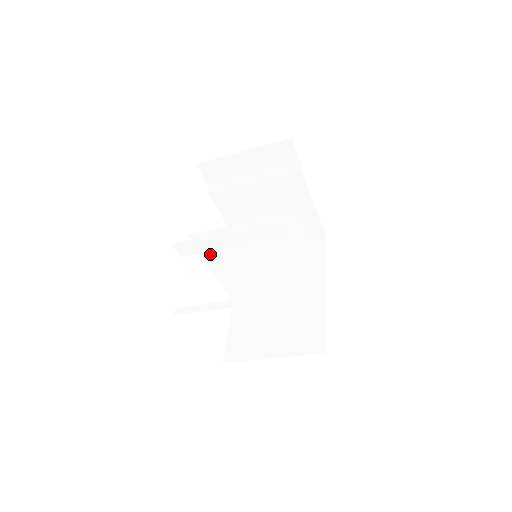
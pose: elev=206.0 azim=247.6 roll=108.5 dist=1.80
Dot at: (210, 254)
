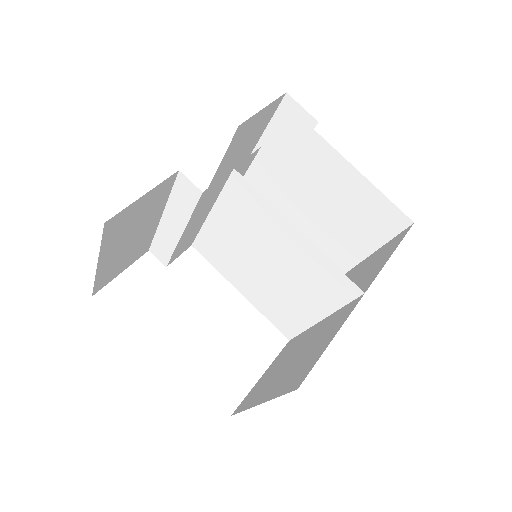
Dot at: (222, 267)
